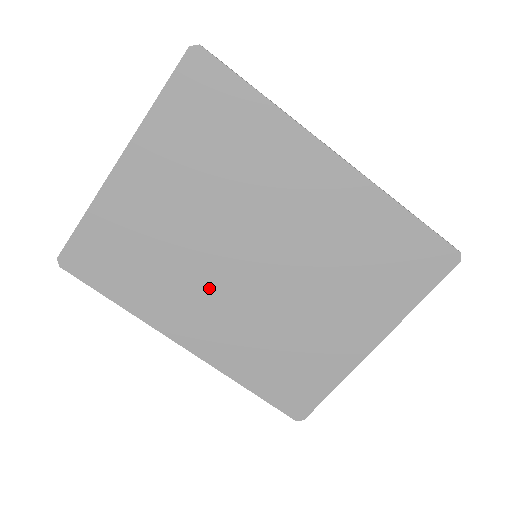
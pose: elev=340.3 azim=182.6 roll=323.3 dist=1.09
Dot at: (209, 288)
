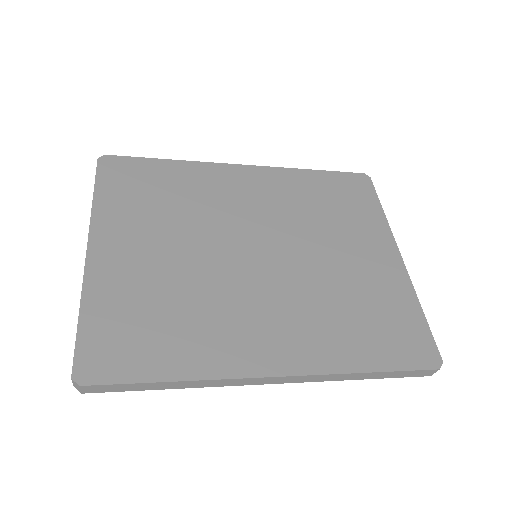
Dot at: (245, 299)
